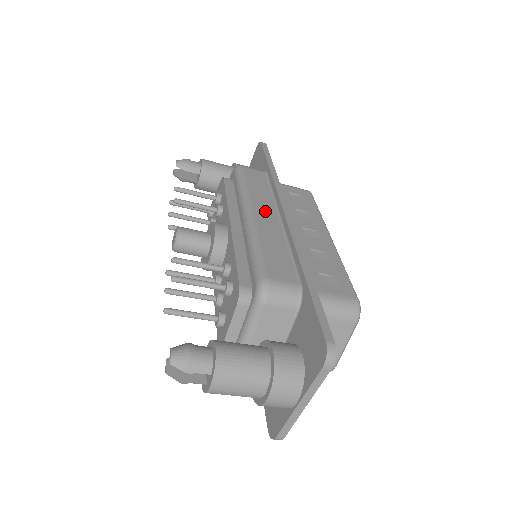
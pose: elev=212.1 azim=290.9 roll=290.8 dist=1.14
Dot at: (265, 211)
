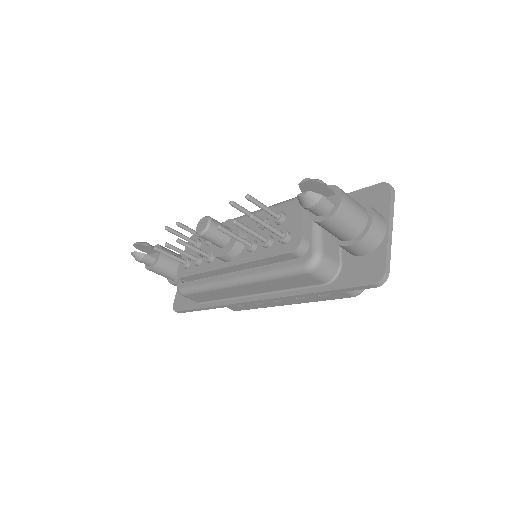
Dot at: occluded
